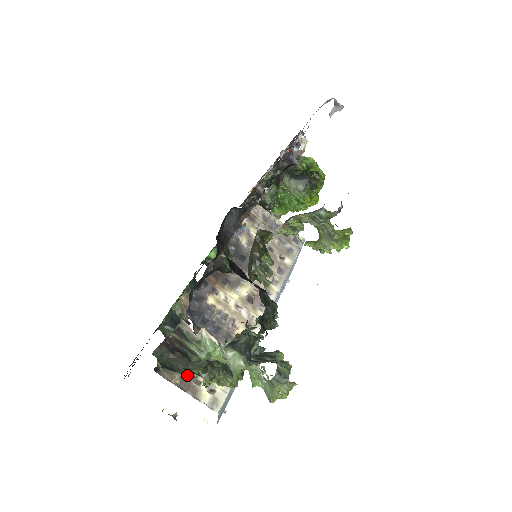
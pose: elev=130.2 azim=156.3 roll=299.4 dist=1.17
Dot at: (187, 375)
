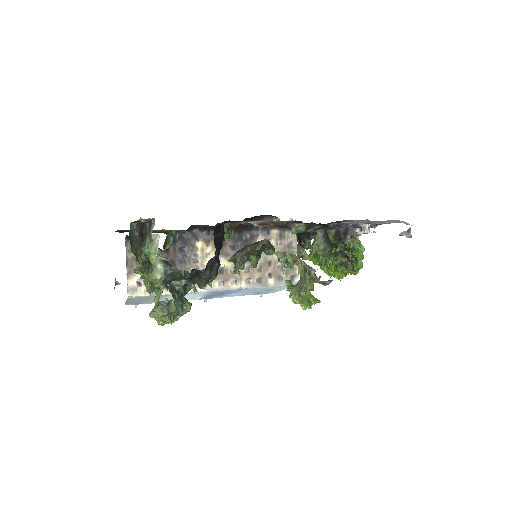
Dot at: occluded
